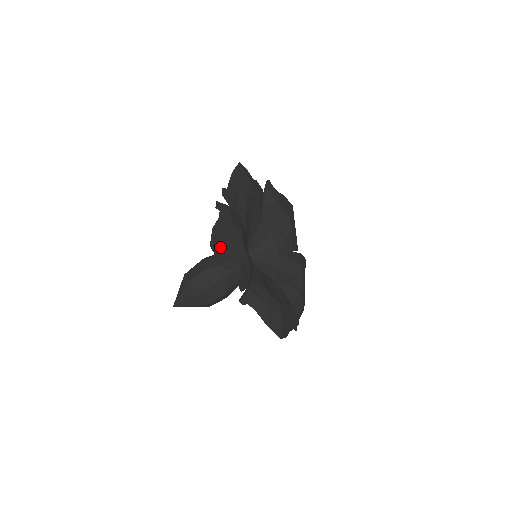
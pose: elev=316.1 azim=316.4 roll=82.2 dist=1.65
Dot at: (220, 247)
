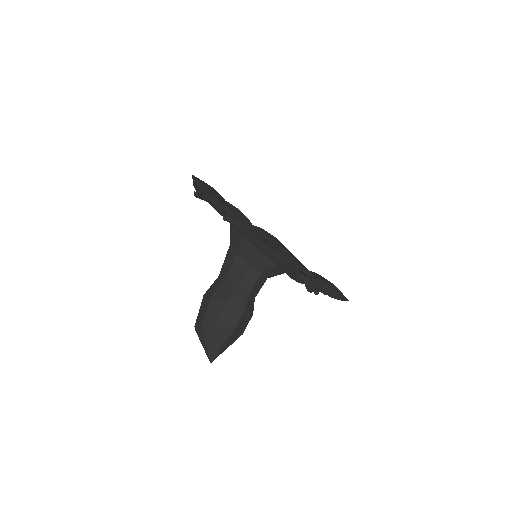
Dot at: (276, 249)
